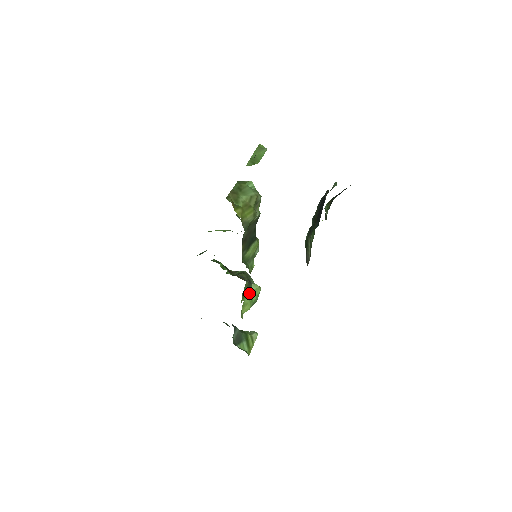
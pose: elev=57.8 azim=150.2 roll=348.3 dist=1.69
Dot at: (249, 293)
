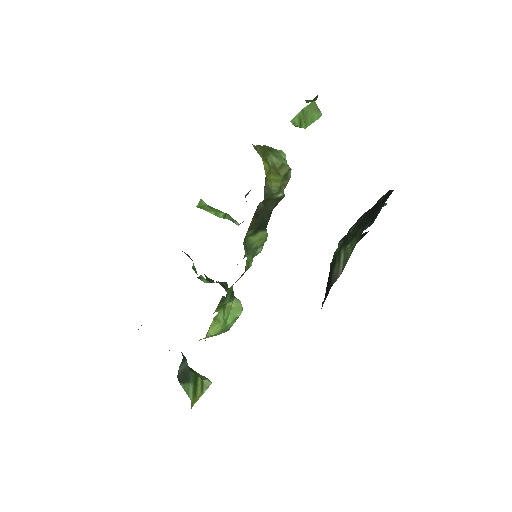
Dot at: (227, 308)
